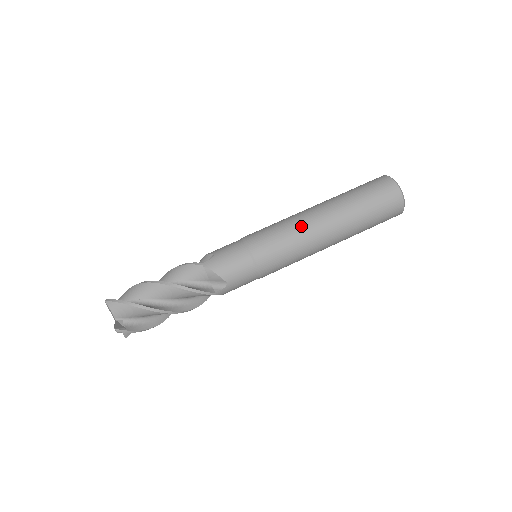
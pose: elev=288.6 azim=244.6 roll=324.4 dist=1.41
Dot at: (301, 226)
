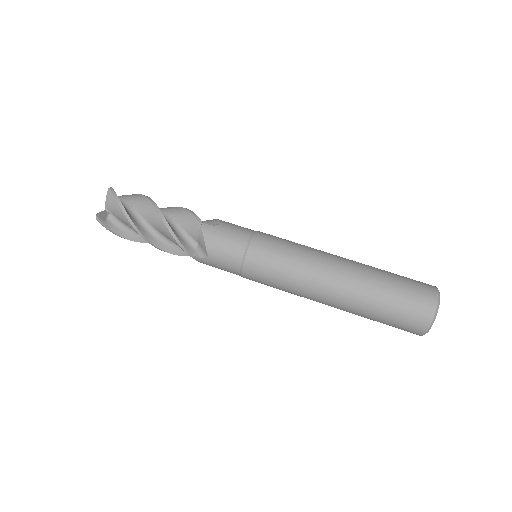
Dot at: (311, 265)
